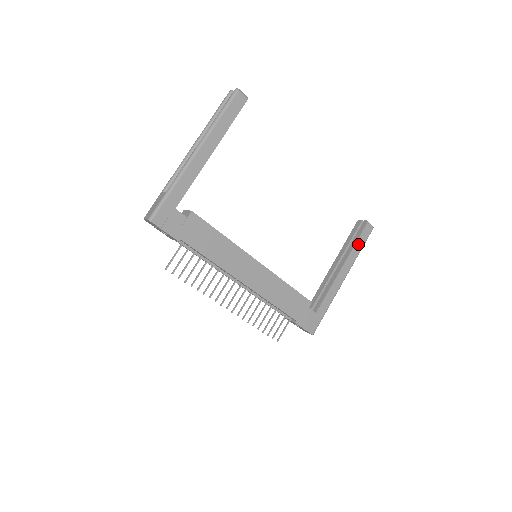
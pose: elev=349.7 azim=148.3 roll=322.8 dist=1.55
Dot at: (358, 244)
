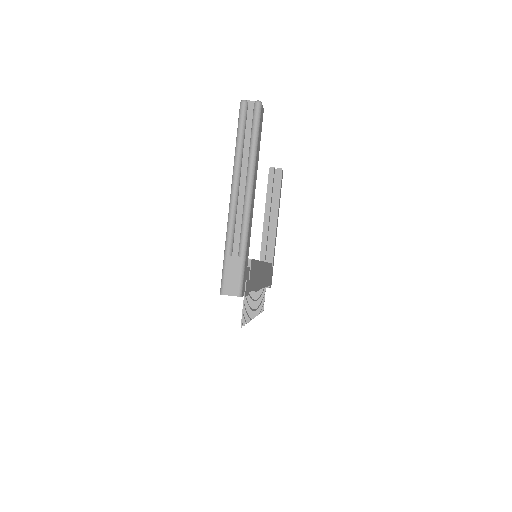
Dot at: (280, 193)
